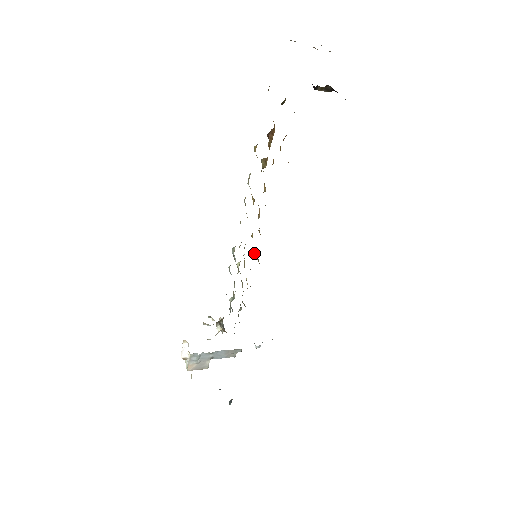
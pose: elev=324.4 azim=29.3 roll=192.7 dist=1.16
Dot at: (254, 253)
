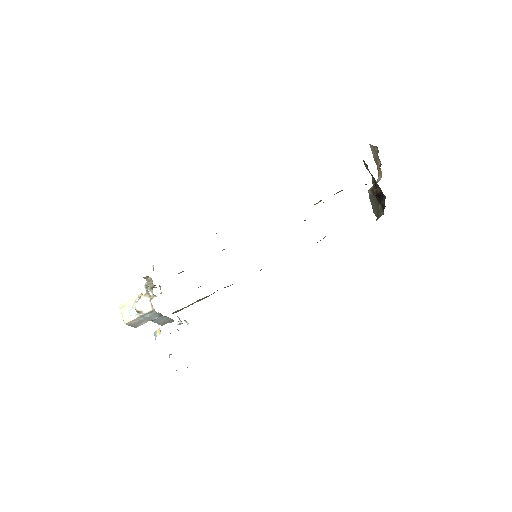
Dot at: occluded
